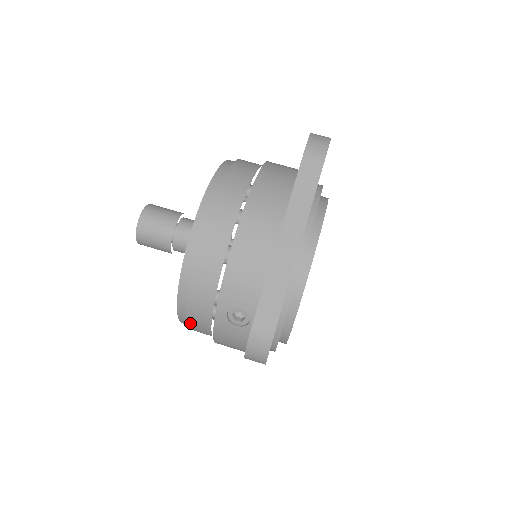
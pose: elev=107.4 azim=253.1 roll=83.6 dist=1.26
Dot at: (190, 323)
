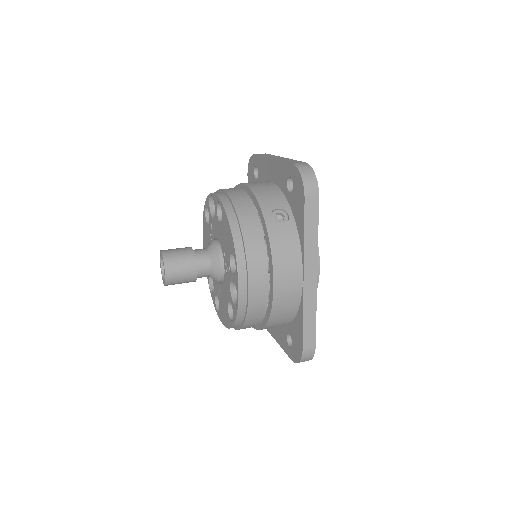
Dot at: (248, 254)
